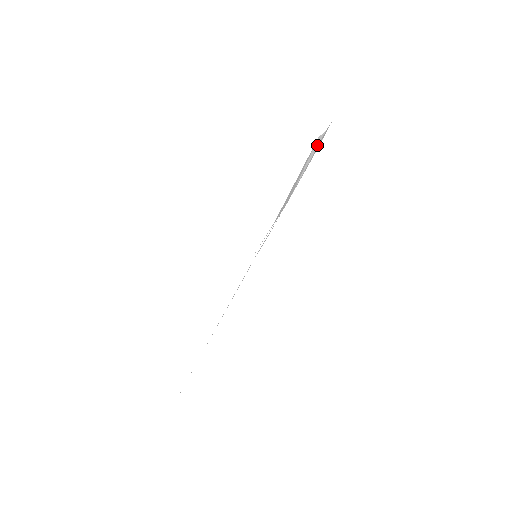
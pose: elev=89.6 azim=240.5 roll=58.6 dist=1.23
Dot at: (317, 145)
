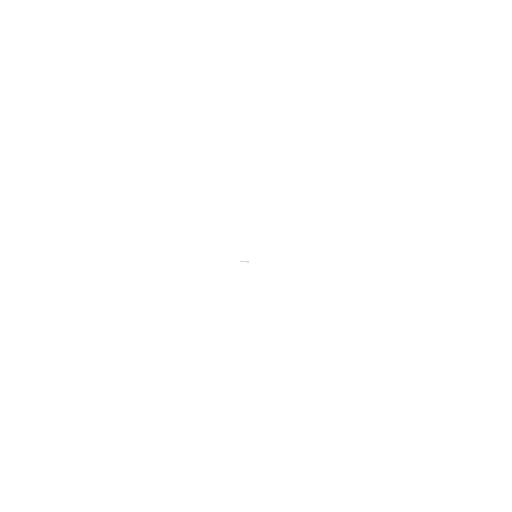
Dot at: occluded
